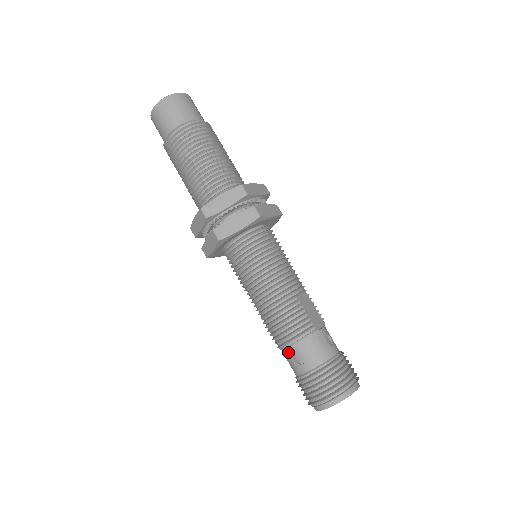
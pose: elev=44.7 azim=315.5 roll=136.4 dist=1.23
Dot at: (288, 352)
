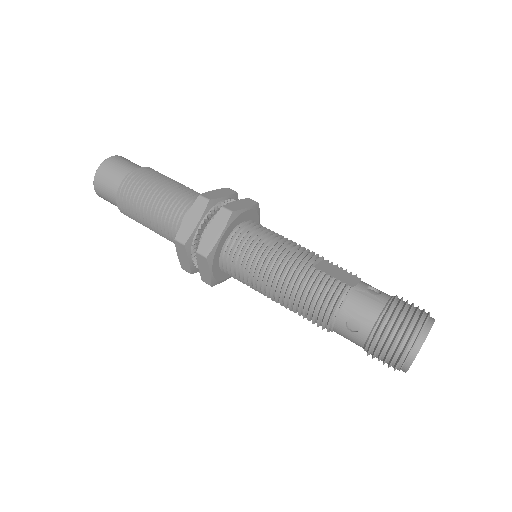
Dot at: (338, 327)
